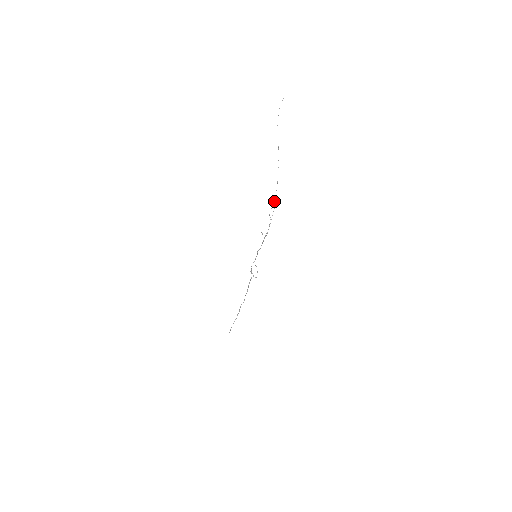
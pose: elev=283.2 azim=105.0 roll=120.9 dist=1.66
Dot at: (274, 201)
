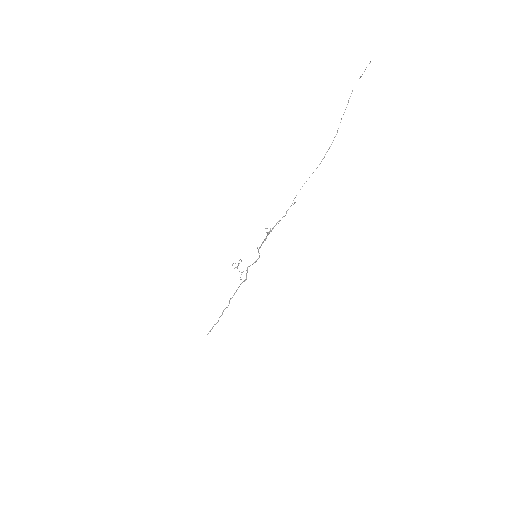
Dot at: (296, 195)
